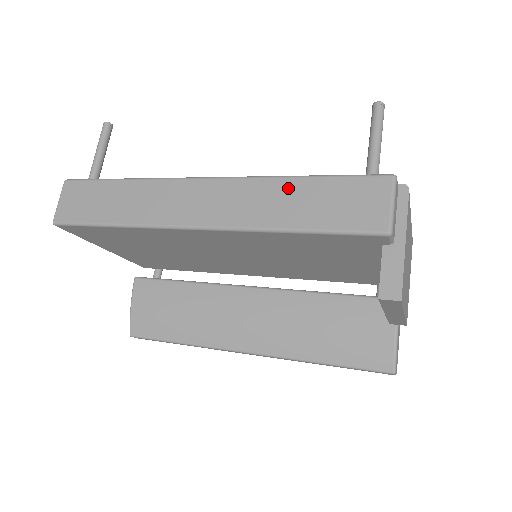
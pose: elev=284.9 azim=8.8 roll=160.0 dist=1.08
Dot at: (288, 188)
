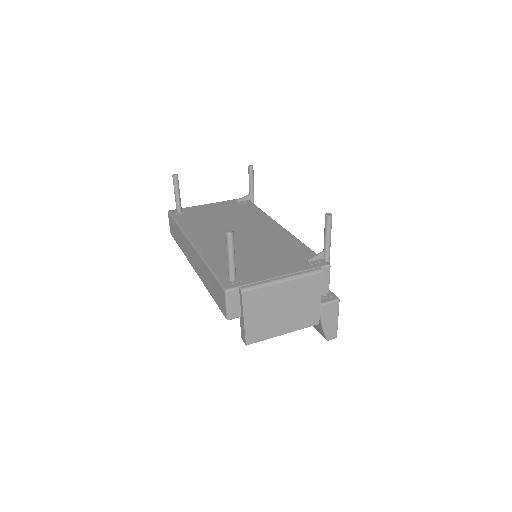
Dot at: (206, 271)
